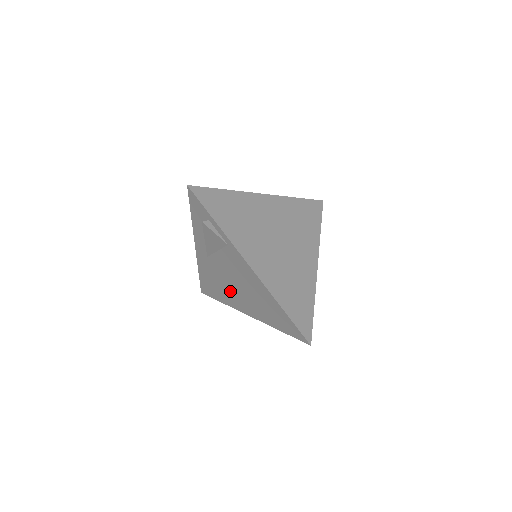
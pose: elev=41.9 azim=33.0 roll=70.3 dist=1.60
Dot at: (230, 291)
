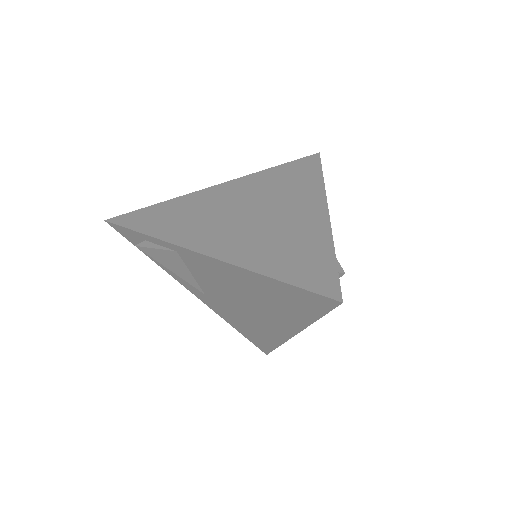
Dot at: (255, 319)
